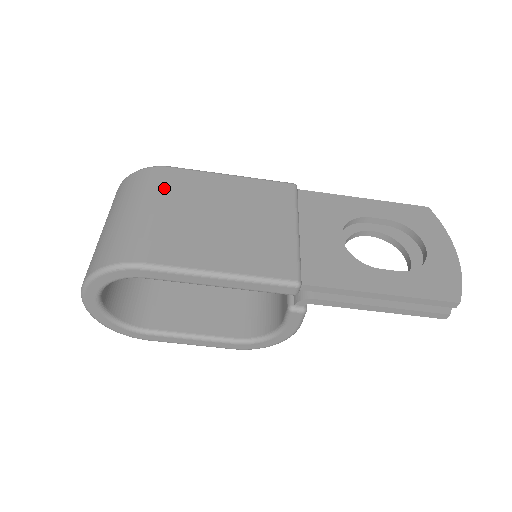
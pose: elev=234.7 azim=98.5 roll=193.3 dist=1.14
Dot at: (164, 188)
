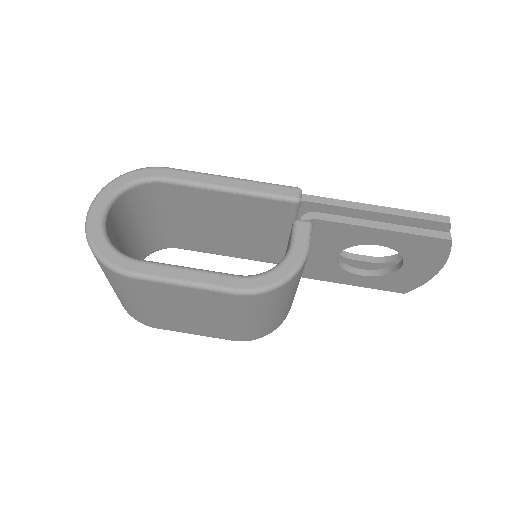
Dot at: occluded
